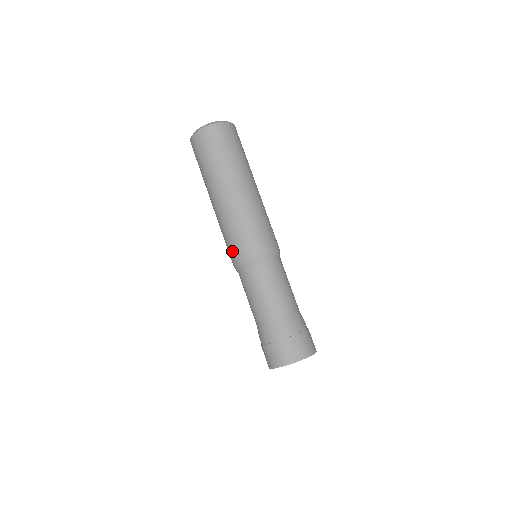
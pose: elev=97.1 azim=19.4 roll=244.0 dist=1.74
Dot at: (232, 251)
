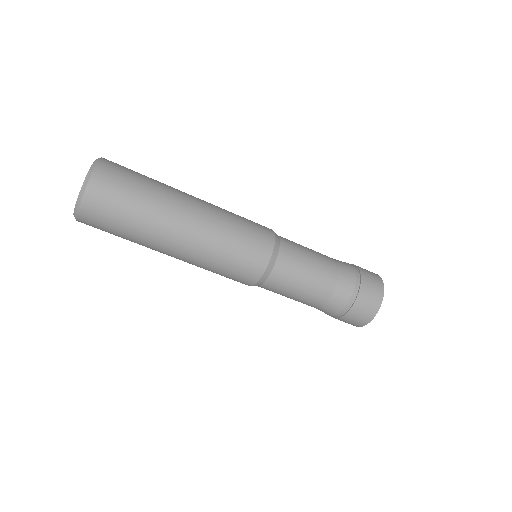
Dot at: (235, 280)
